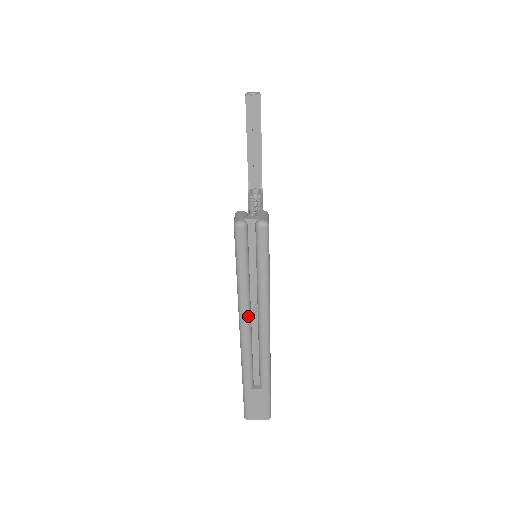
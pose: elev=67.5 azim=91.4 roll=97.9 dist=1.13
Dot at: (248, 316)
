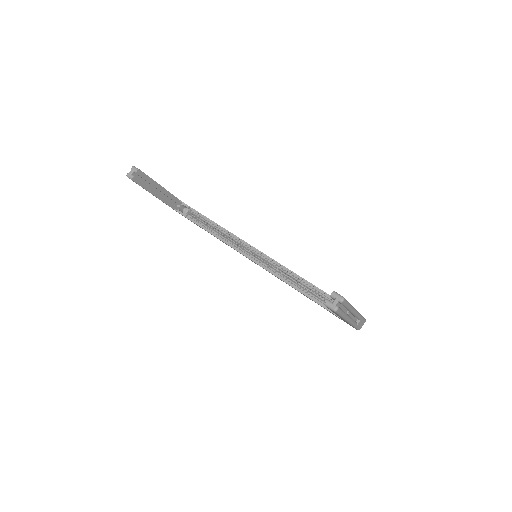
Dot at: (349, 317)
